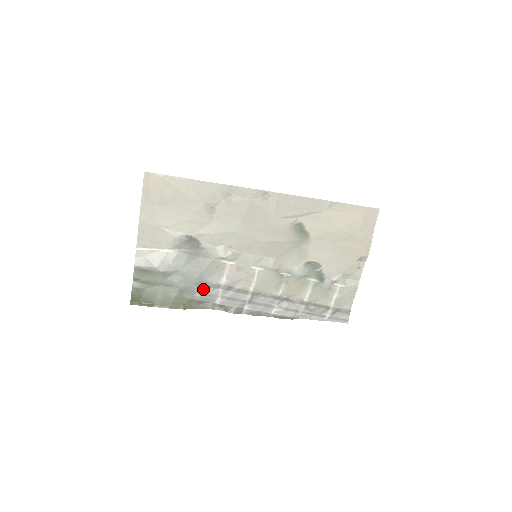
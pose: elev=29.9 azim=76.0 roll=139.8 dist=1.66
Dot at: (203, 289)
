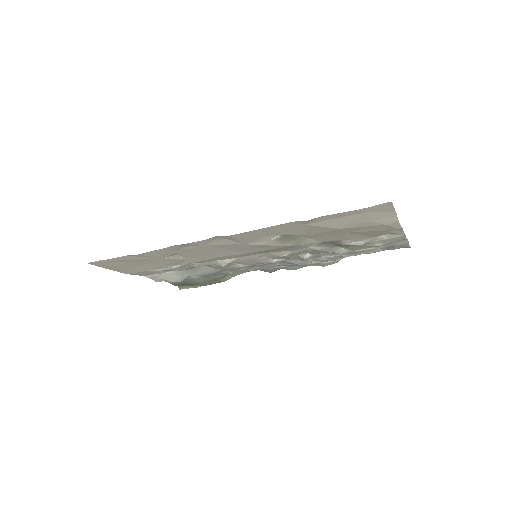
Dot at: (228, 271)
